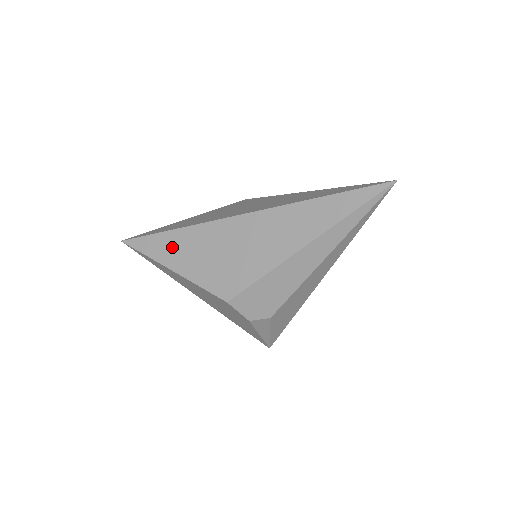
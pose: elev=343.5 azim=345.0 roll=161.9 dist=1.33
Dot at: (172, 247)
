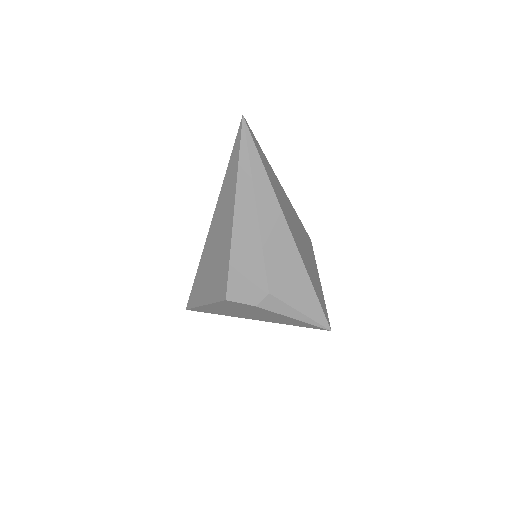
Dot at: (199, 289)
